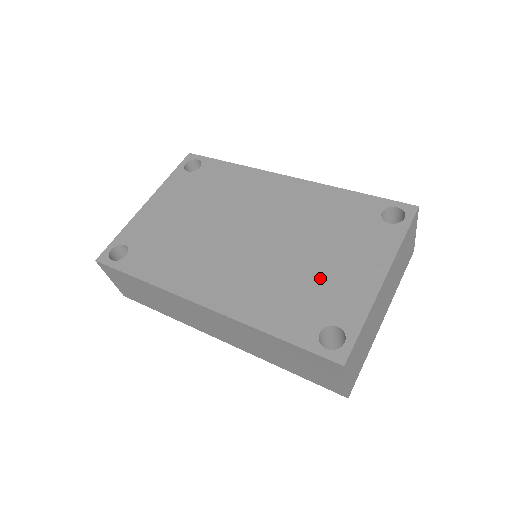
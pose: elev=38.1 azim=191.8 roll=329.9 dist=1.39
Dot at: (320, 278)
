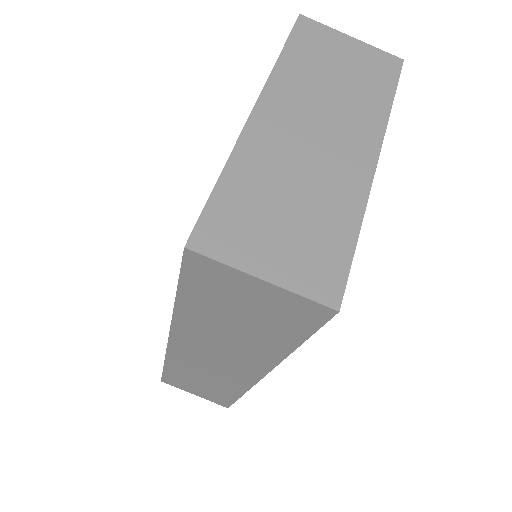
Dot at: occluded
